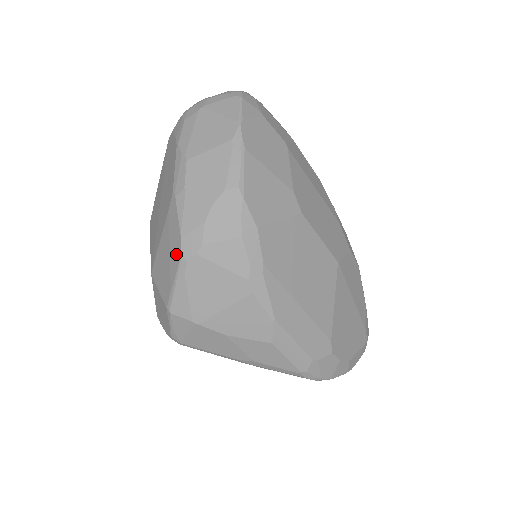
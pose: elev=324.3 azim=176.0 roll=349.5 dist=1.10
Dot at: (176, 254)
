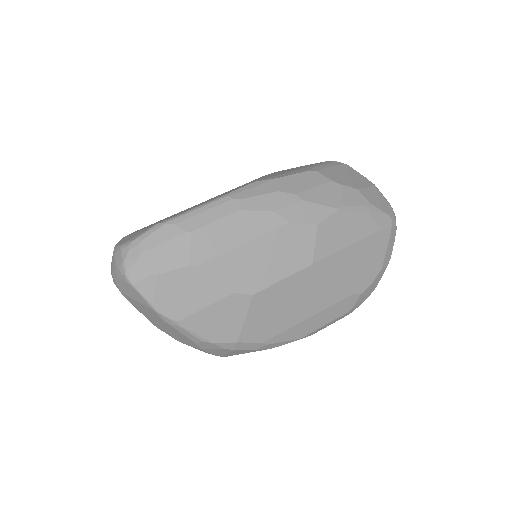
Dot at: occluded
